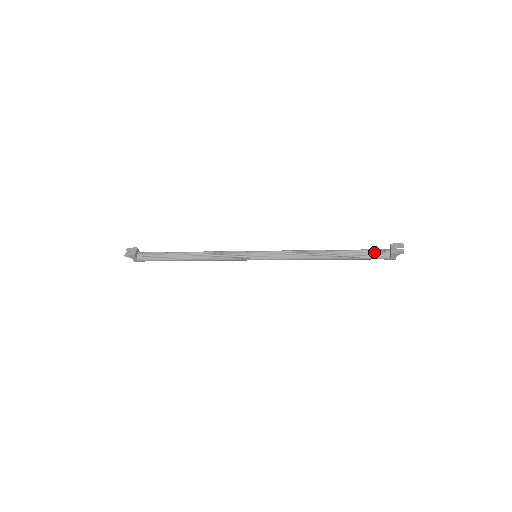
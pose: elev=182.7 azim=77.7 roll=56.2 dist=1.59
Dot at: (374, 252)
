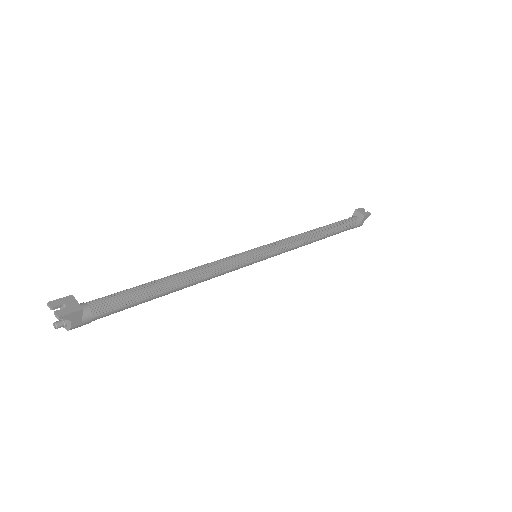
Dot at: (349, 221)
